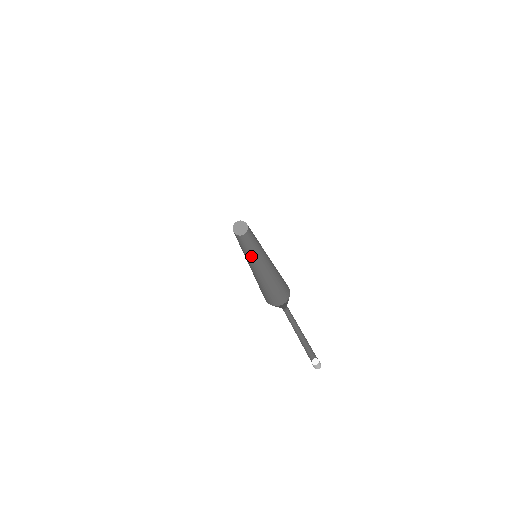
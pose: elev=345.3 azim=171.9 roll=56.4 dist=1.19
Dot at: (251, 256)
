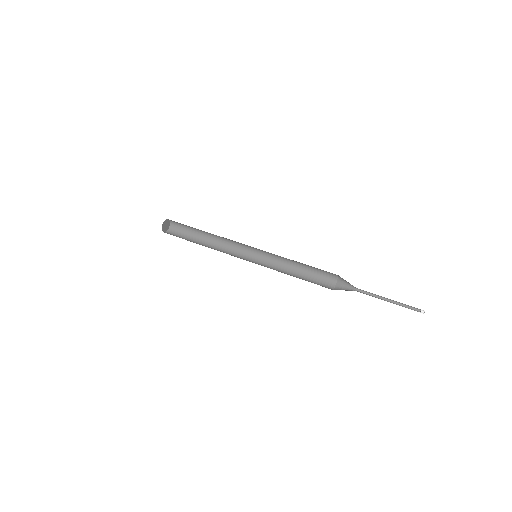
Dot at: (231, 254)
